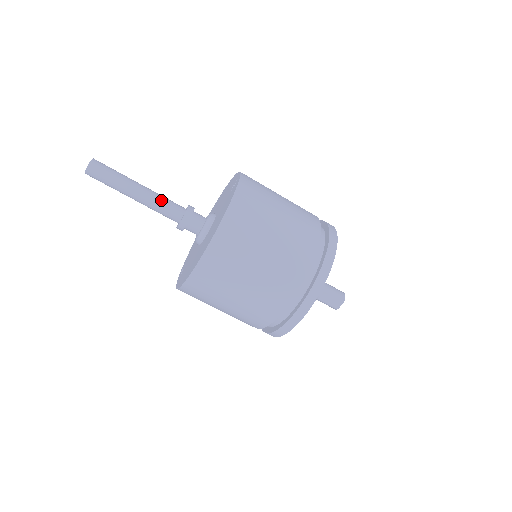
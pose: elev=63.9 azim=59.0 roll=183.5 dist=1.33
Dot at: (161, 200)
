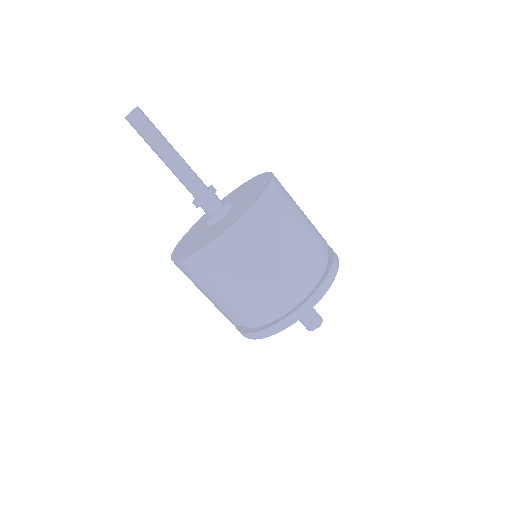
Dot at: (189, 171)
